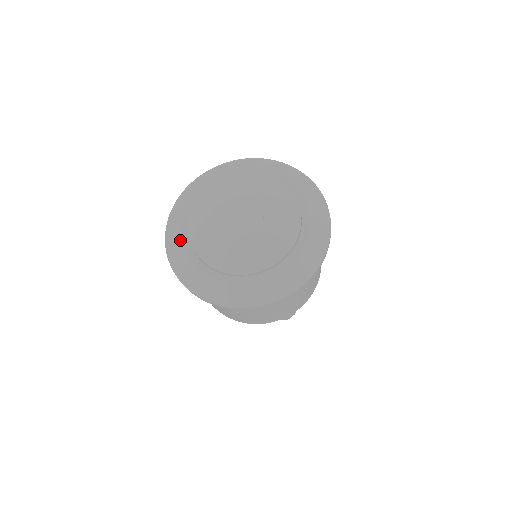
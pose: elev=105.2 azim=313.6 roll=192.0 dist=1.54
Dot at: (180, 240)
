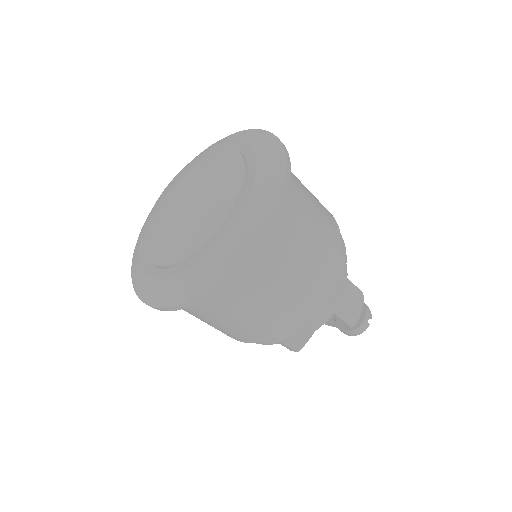
Dot at: (140, 268)
